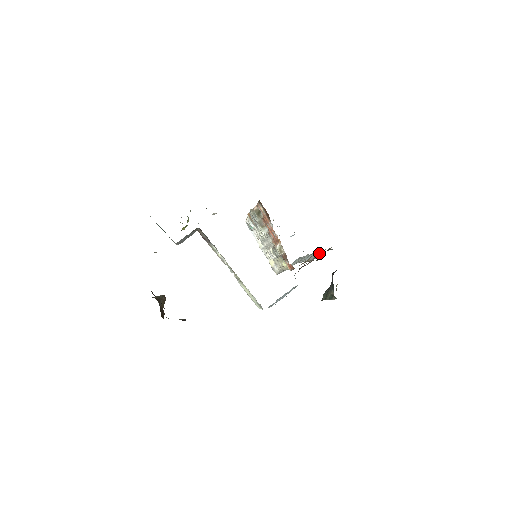
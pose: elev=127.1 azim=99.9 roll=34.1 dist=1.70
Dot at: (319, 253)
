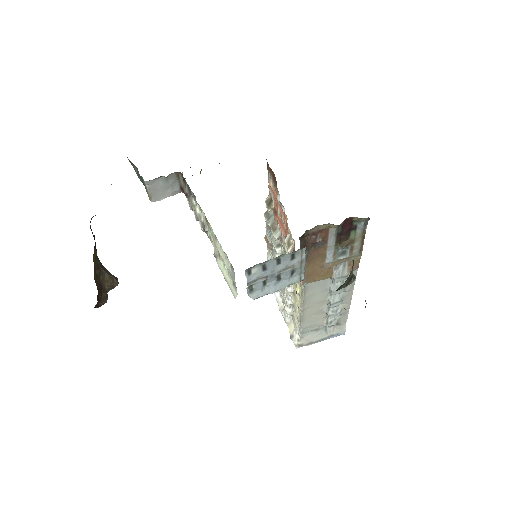
Dot at: (344, 252)
